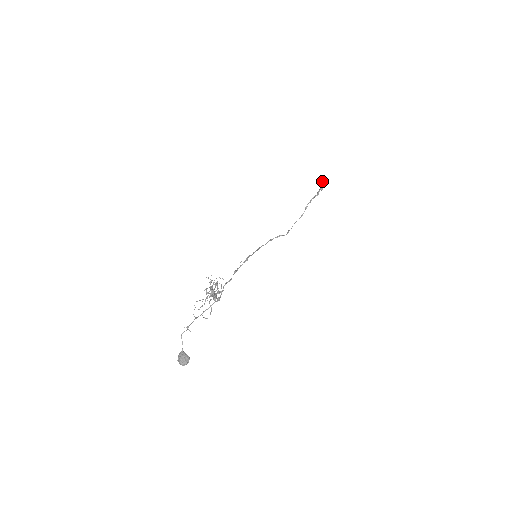
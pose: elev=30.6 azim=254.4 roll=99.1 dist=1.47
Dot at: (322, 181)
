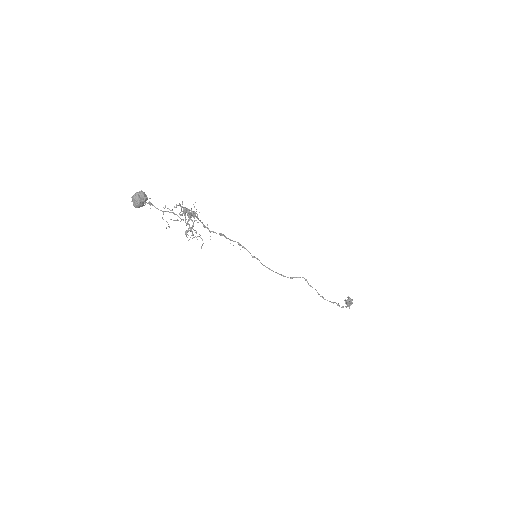
Dot at: (347, 299)
